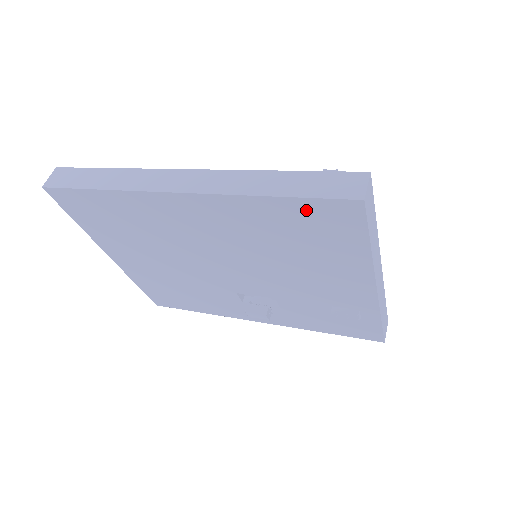
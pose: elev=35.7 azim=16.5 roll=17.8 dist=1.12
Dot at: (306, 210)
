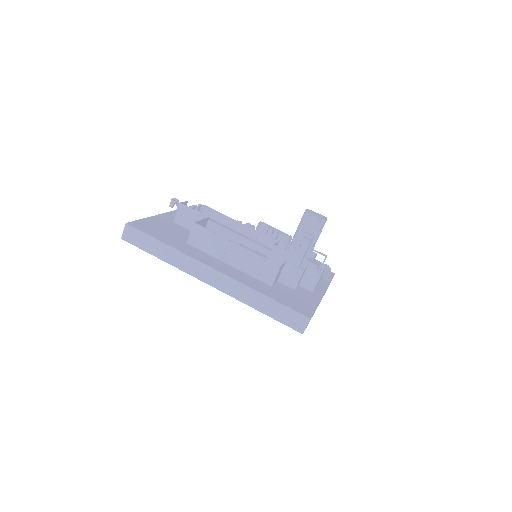
Dot at: occluded
